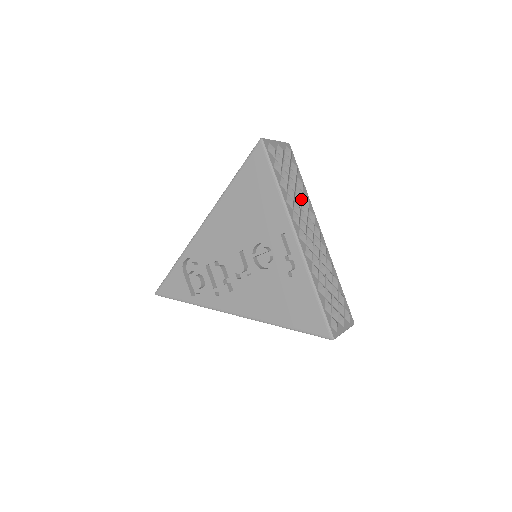
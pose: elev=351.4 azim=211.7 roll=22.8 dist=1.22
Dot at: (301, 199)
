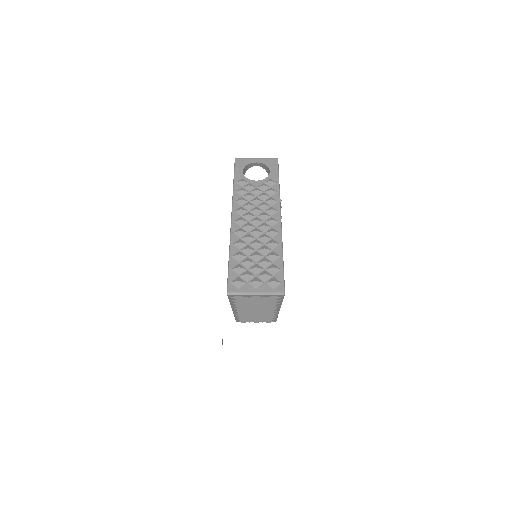
Dot at: occluded
